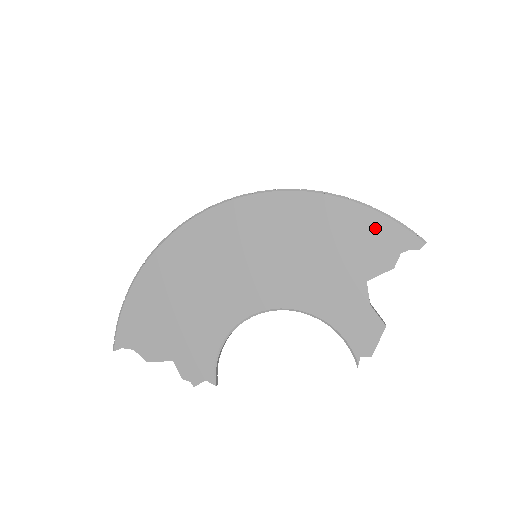
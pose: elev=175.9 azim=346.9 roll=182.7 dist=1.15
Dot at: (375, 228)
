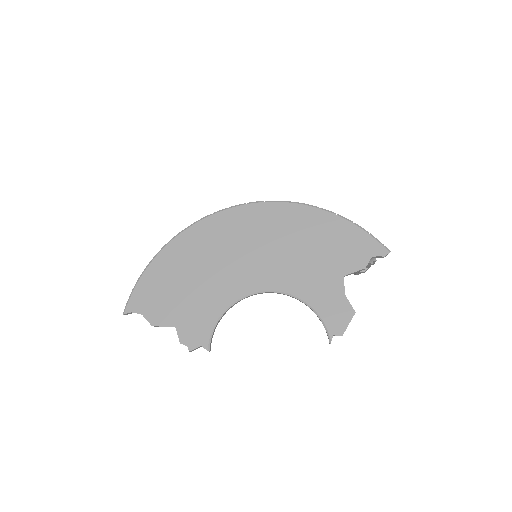
Dot at: (354, 237)
